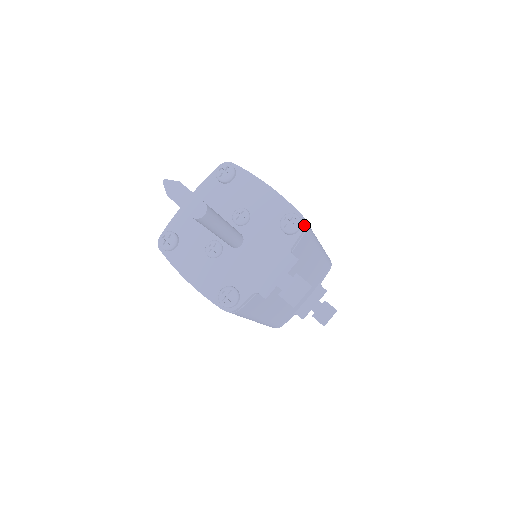
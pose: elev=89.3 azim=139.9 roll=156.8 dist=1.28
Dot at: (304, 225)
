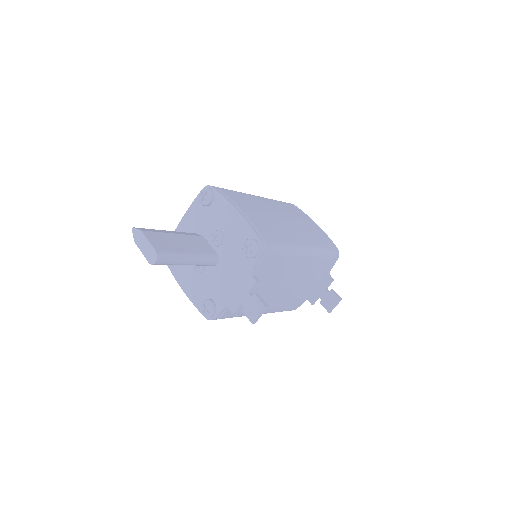
Dot at: (261, 250)
